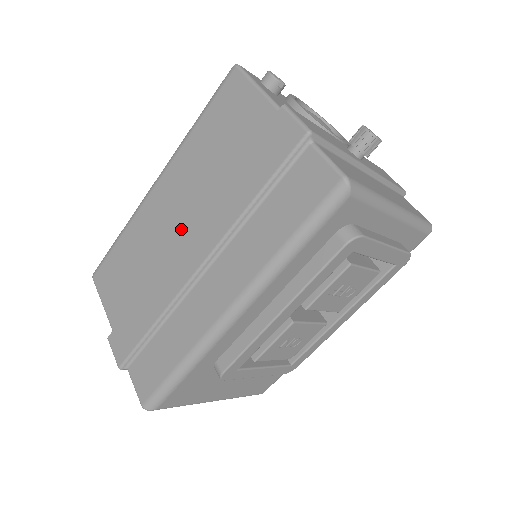
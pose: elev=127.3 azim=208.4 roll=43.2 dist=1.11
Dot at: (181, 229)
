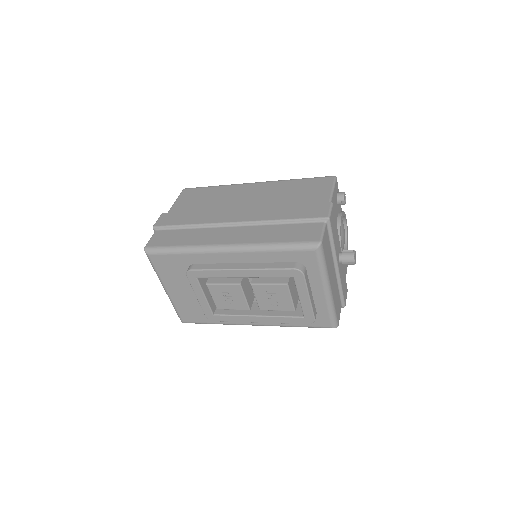
Dot at: (244, 206)
